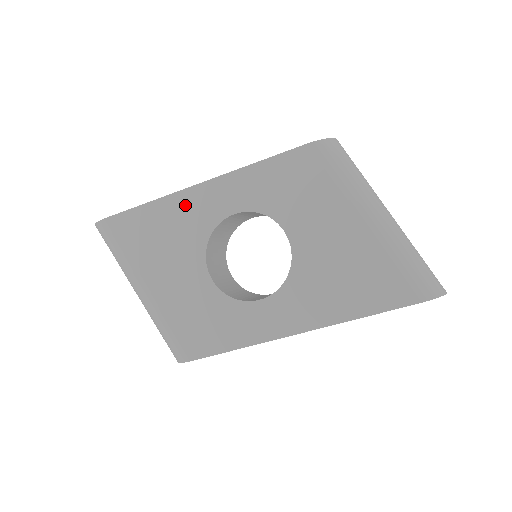
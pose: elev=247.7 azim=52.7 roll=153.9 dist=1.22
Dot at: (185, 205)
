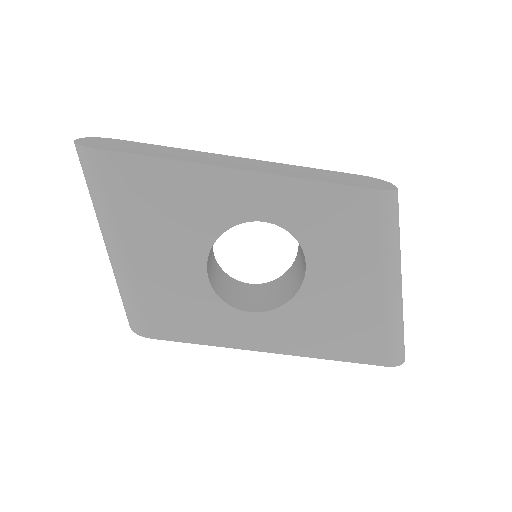
Dot at: (211, 185)
